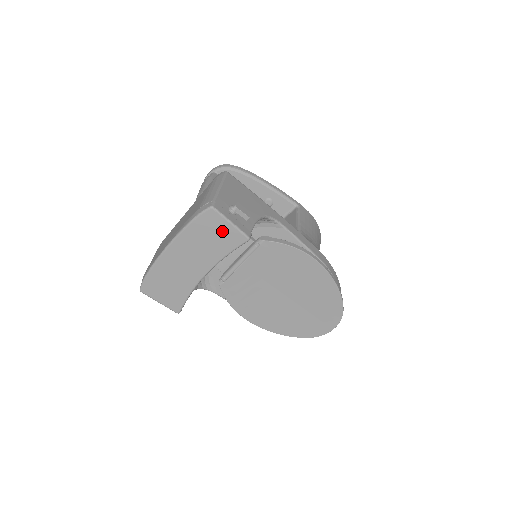
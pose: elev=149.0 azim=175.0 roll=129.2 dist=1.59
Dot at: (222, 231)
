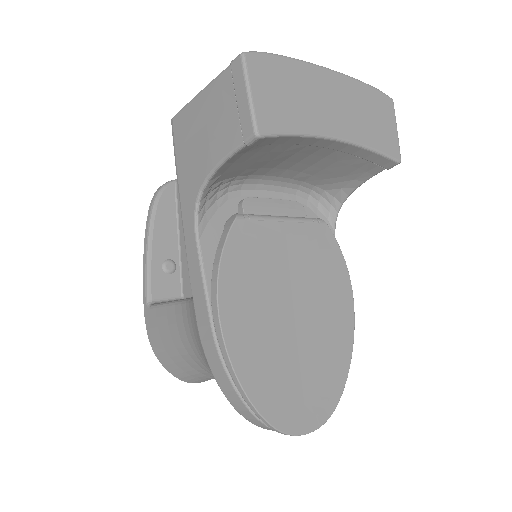
Dot at: (386, 126)
